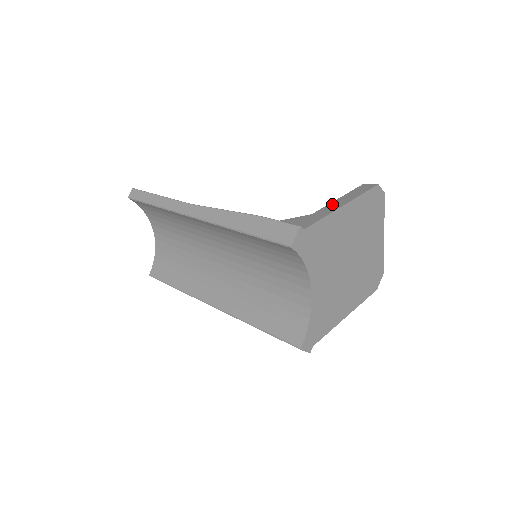
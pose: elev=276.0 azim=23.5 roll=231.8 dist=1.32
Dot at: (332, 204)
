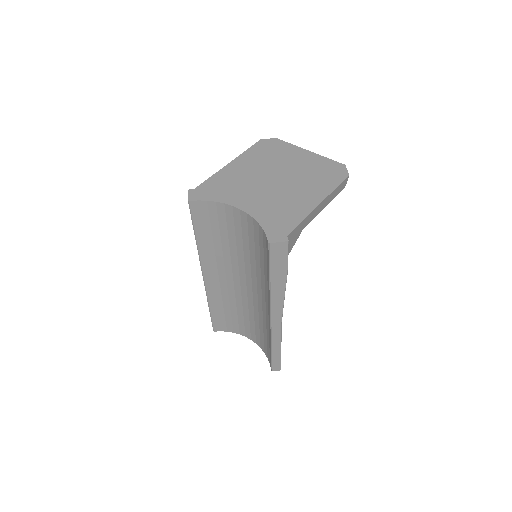
Dot at: occluded
